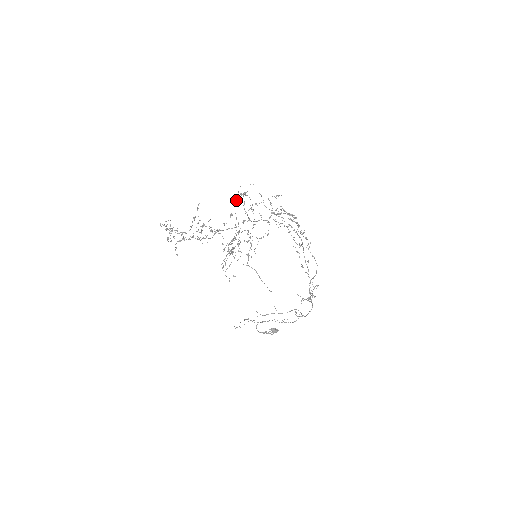
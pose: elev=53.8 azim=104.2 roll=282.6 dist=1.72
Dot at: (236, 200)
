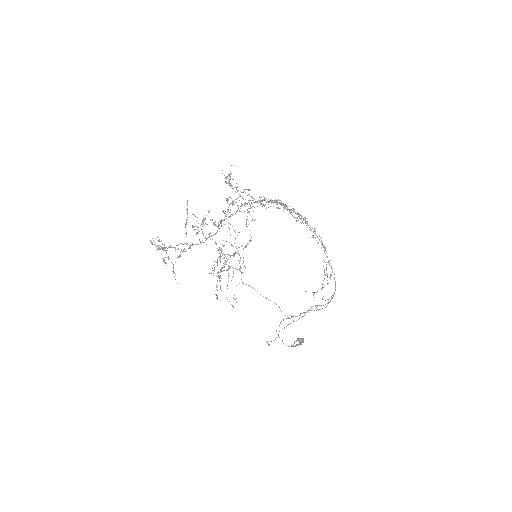
Dot at: (226, 183)
